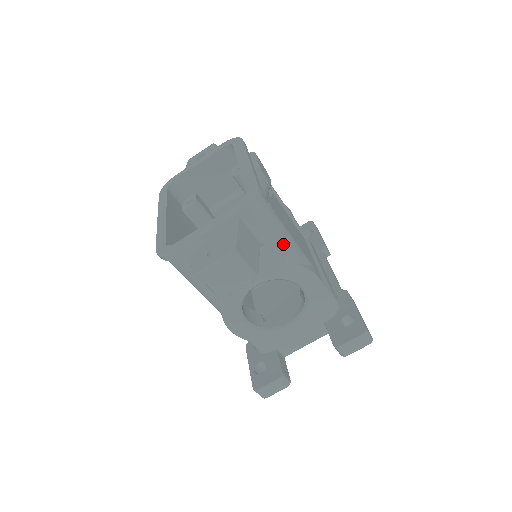
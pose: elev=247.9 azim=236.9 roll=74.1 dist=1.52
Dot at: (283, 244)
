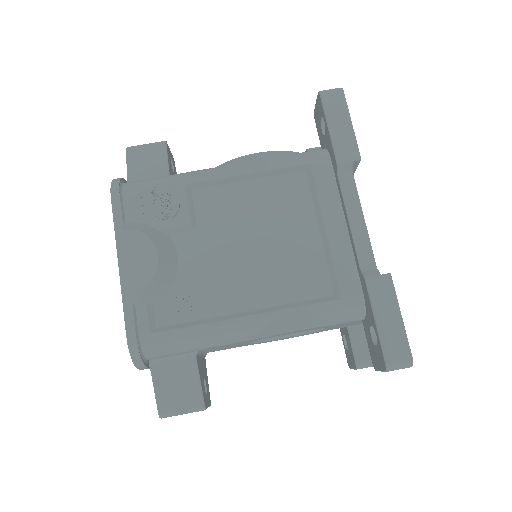
Dot at: (213, 343)
